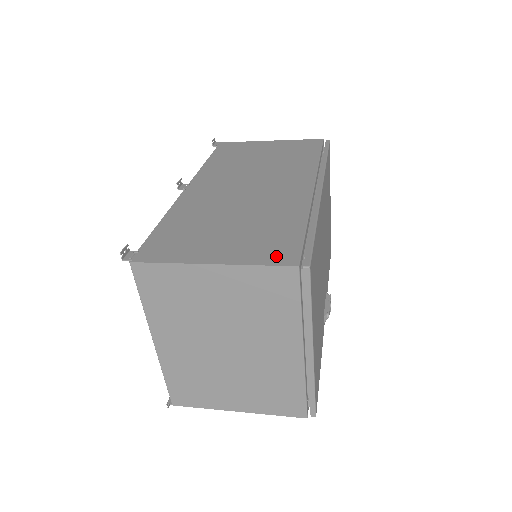
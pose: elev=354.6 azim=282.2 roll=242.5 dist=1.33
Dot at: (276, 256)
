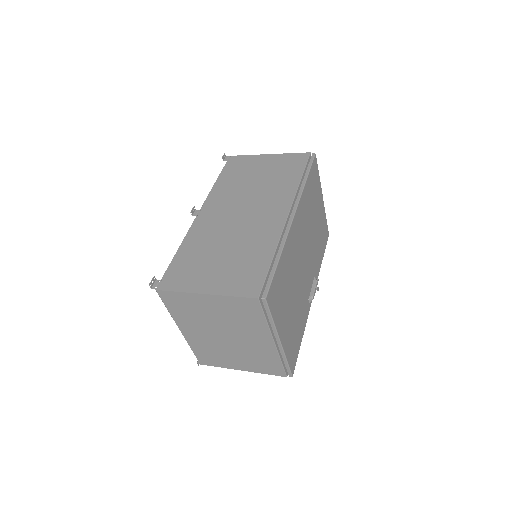
Dot at: (246, 288)
